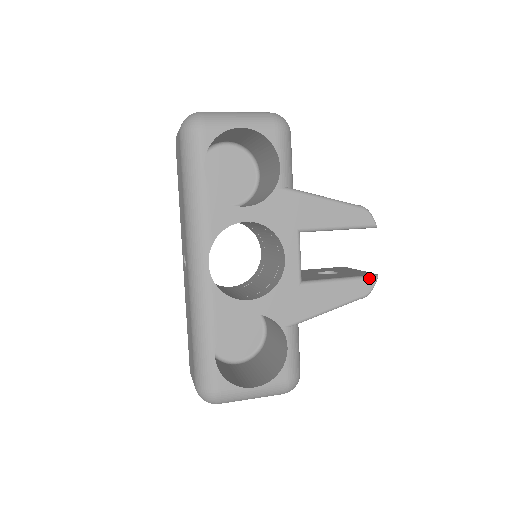
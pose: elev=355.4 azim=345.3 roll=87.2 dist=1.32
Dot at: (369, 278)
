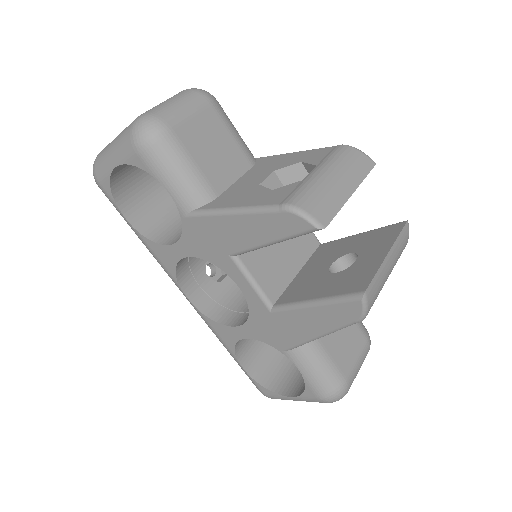
Dot at: (349, 300)
